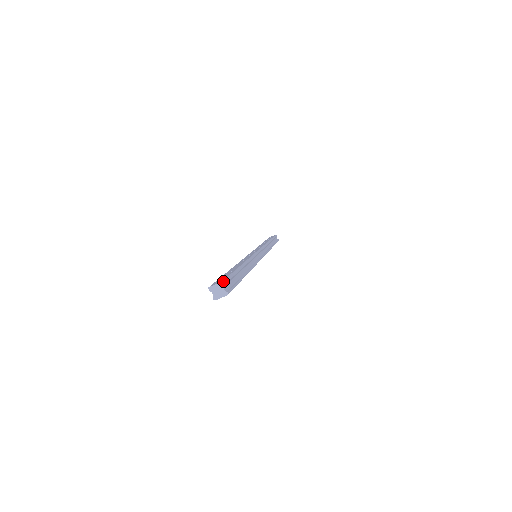
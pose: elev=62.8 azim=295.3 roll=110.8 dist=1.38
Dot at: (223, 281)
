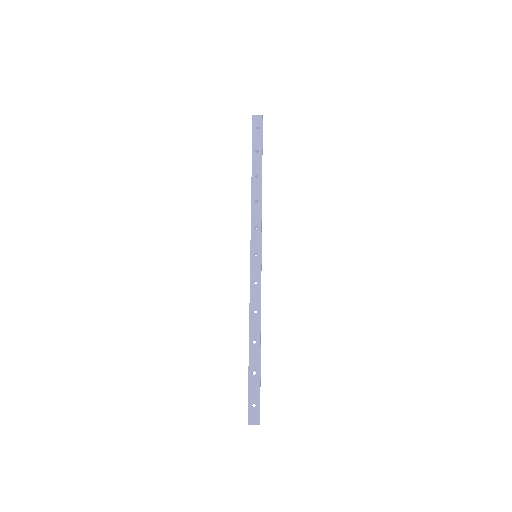
Dot at: (259, 423)
